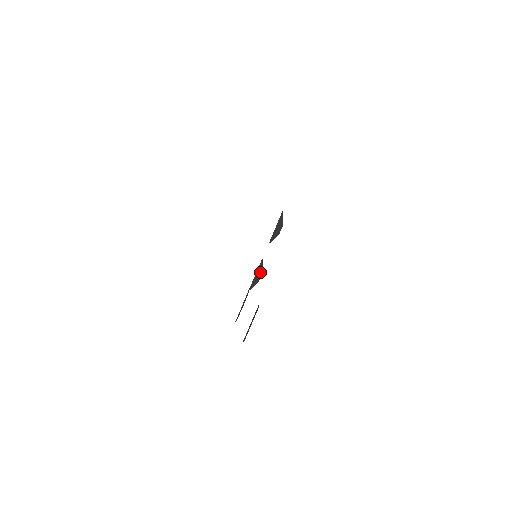
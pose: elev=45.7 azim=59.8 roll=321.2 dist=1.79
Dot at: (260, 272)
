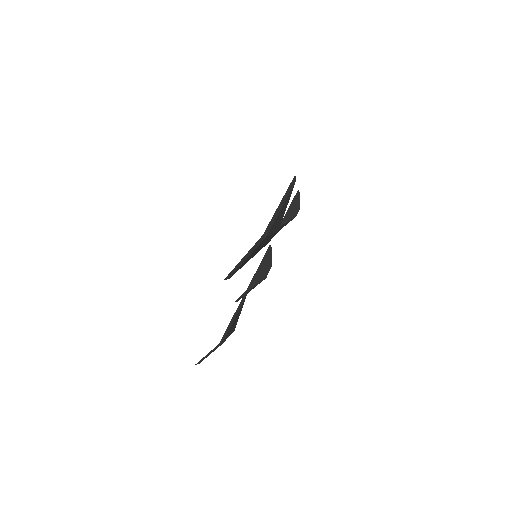
Dot at: (267, 264)
